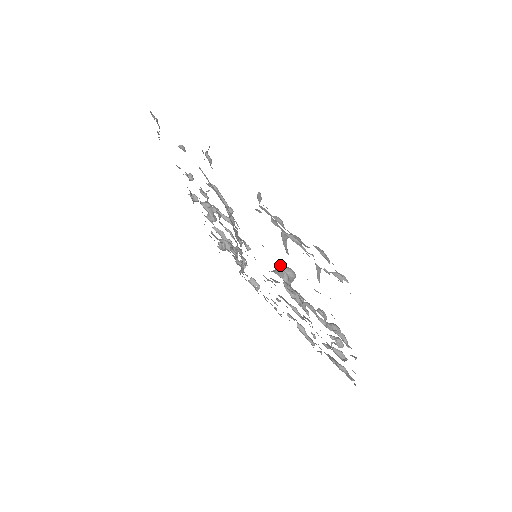
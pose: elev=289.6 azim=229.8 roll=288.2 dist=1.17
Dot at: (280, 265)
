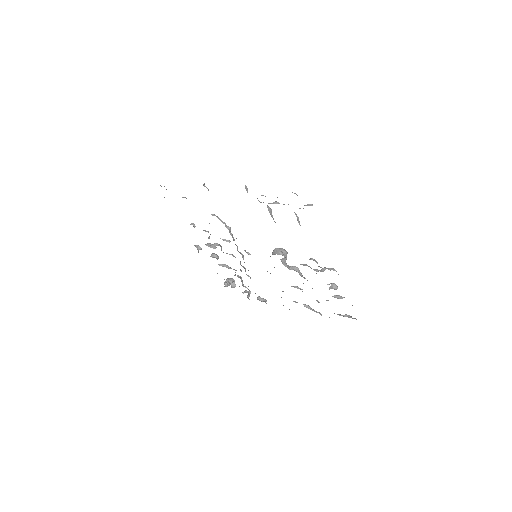
Dot at: (274, 249)
